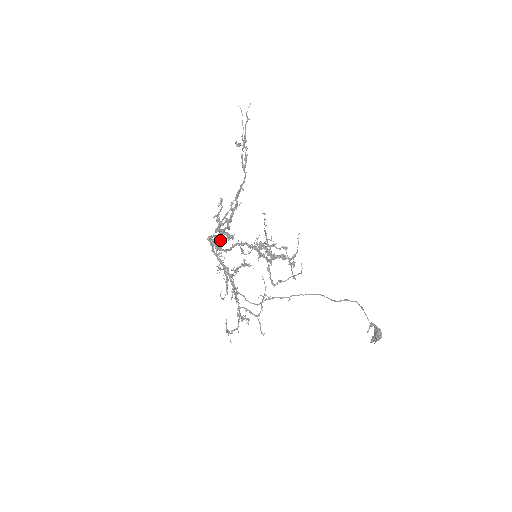
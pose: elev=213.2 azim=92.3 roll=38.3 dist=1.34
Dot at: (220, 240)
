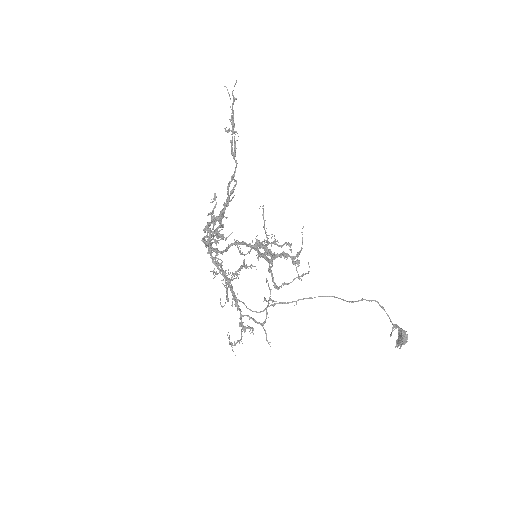
Dot at: (215, 240)
